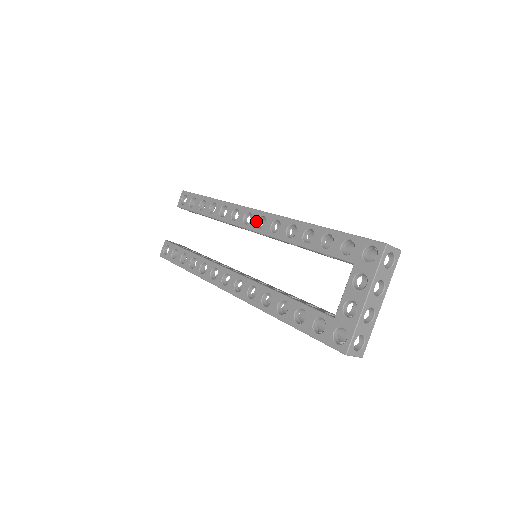
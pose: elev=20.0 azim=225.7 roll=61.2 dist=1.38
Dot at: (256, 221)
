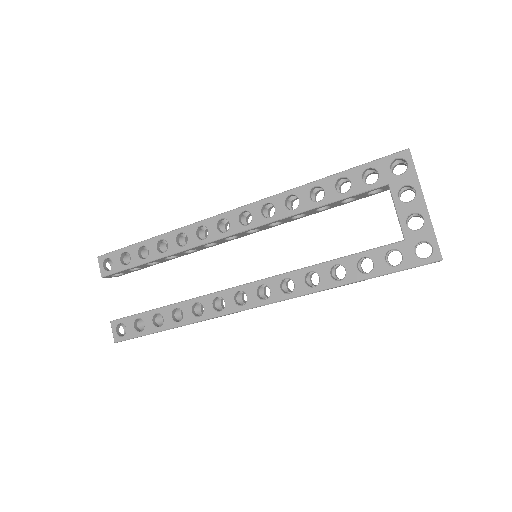
Dot at: (238, 221)
